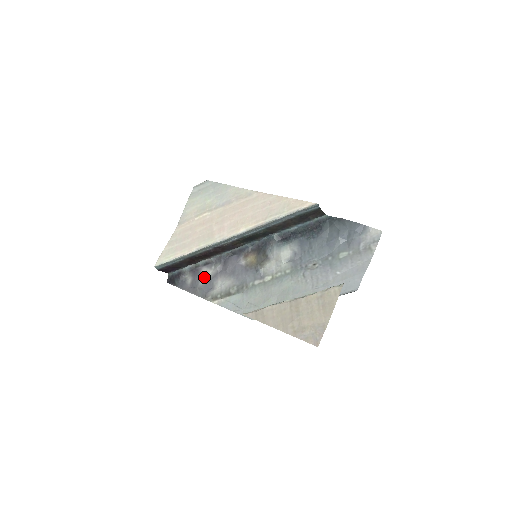
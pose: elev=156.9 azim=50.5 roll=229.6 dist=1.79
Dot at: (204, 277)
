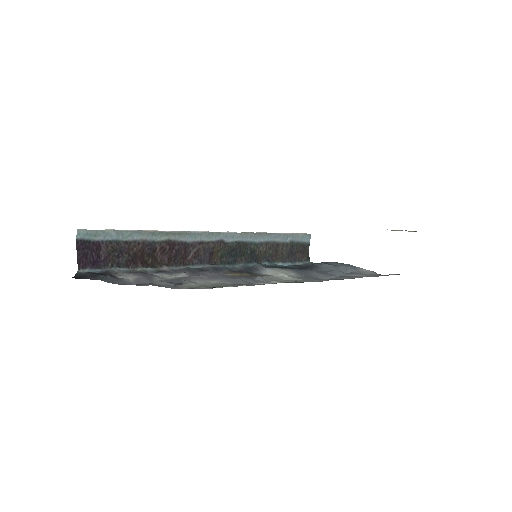
Dot at: (161, 278)
